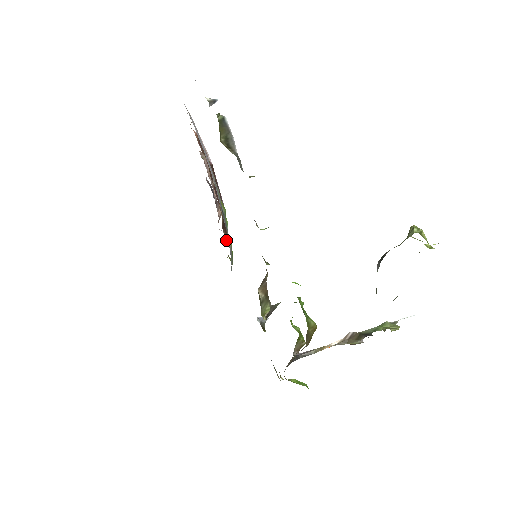
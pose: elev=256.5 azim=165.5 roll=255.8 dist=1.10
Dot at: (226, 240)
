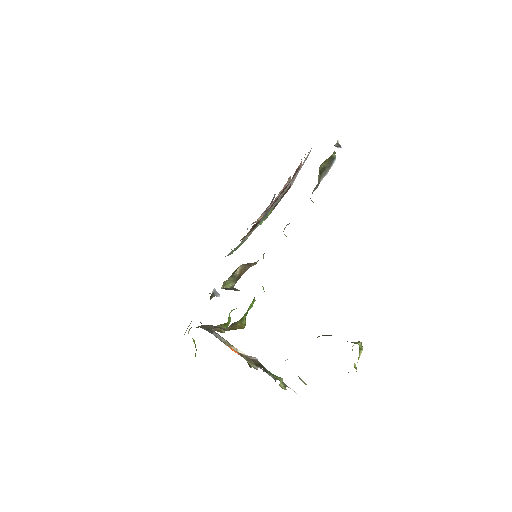
Dot at: occluded
